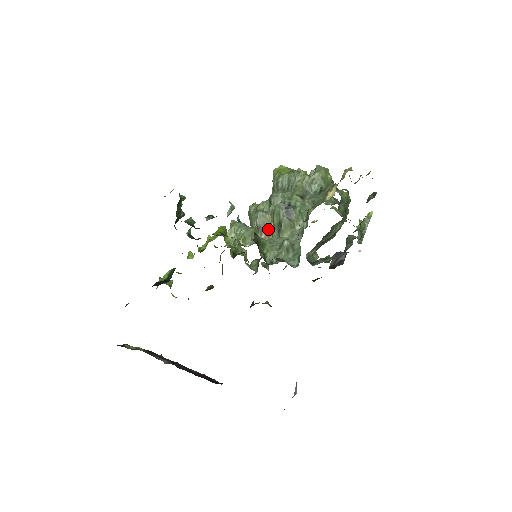
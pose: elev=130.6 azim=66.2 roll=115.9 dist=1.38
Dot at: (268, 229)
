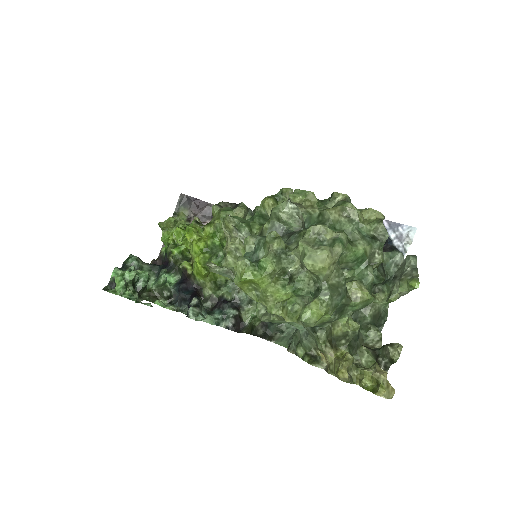
Dot at: occluded
